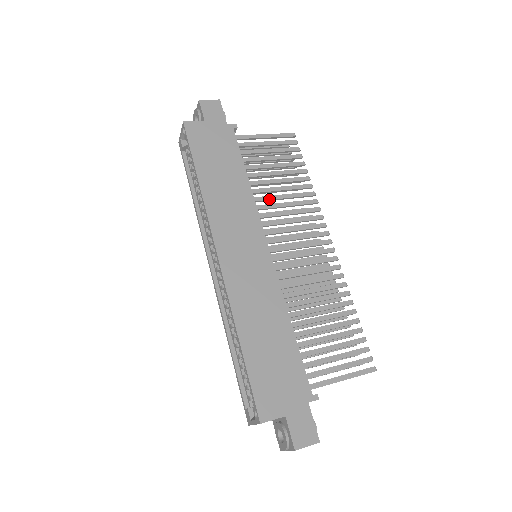
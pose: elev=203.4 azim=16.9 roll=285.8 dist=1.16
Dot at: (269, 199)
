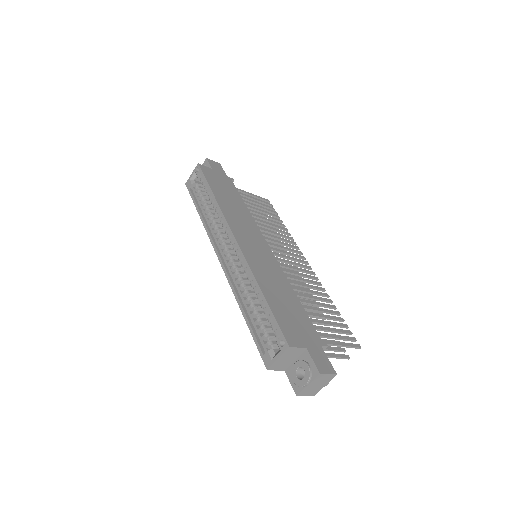
Dot at: (261, 225)
